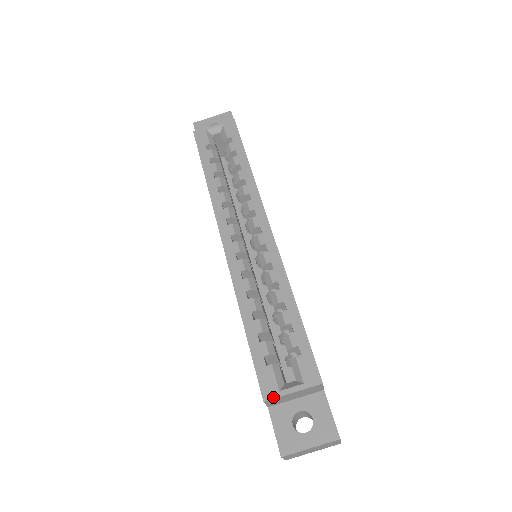
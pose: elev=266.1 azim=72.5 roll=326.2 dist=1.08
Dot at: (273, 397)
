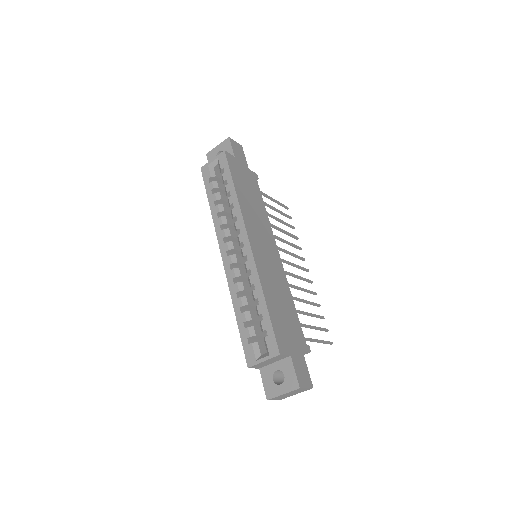
Dot at: (253, 365)
